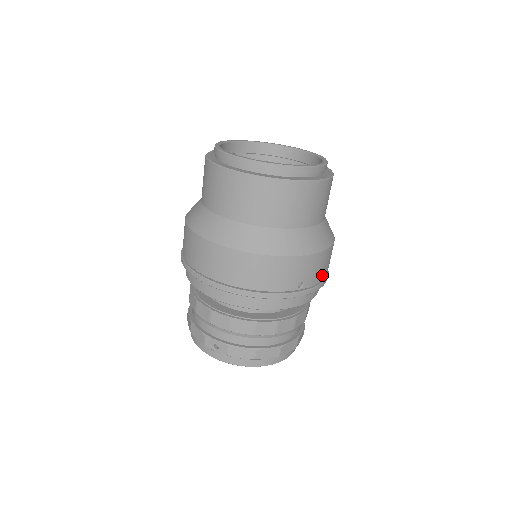
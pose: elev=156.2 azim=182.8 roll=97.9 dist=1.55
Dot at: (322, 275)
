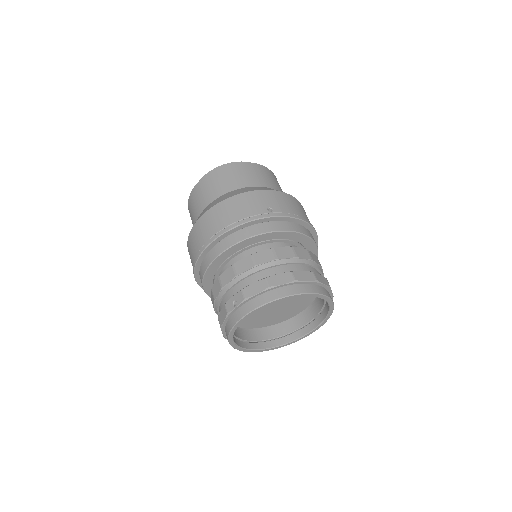
Dot at: (294, 211)
